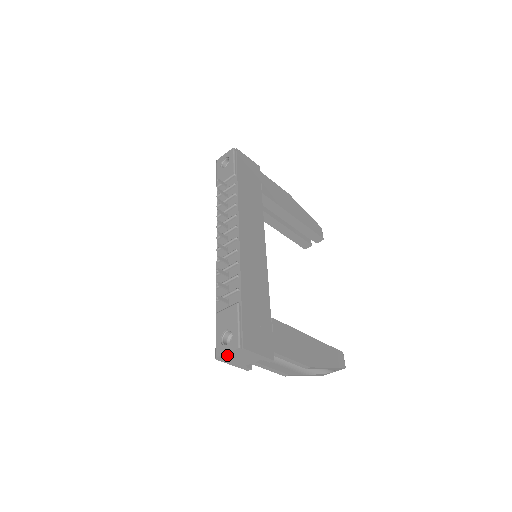
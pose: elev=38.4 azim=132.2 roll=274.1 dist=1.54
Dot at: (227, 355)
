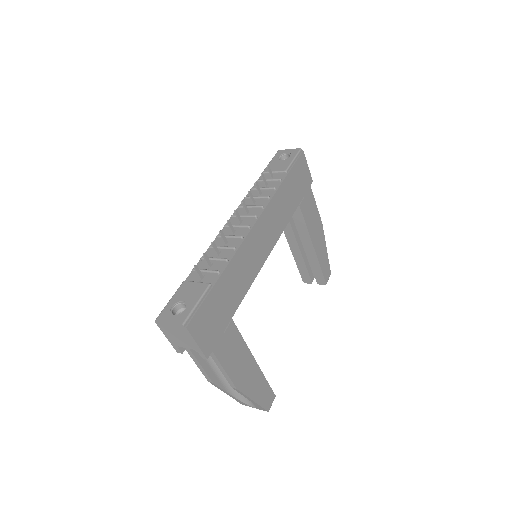
Dot at: (168, 324)
